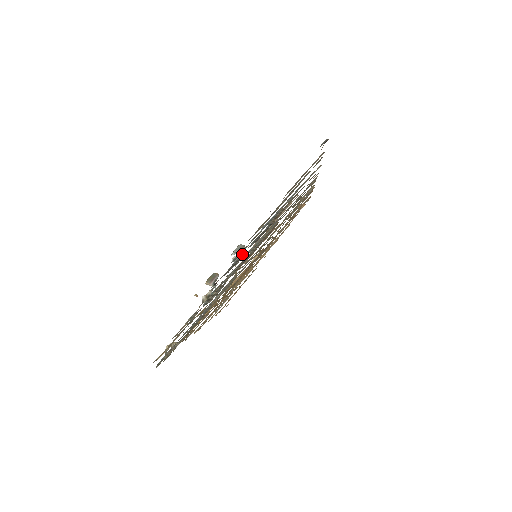
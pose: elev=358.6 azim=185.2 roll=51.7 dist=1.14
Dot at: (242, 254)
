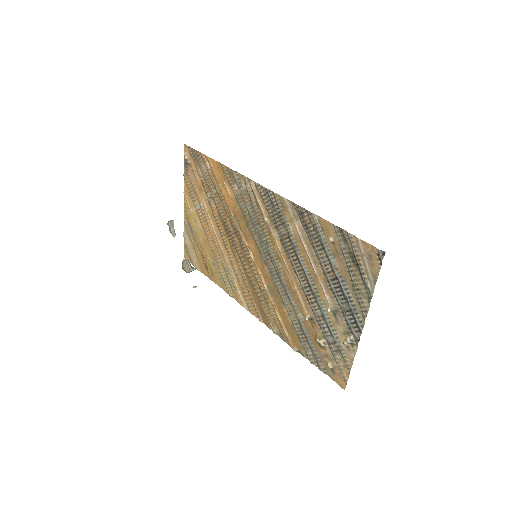
Dot at: (346, 313)
